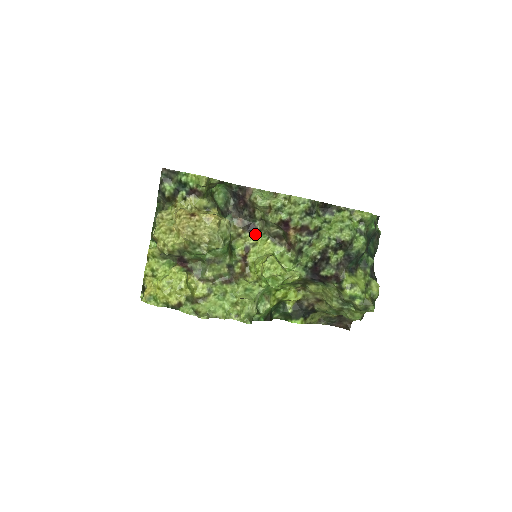
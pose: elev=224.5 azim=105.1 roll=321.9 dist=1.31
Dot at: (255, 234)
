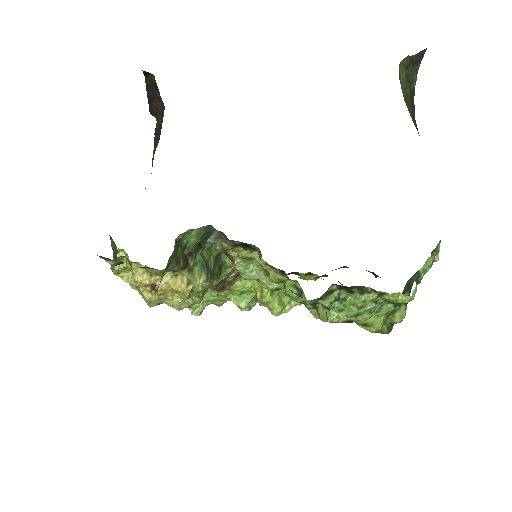
Dot at: (251, 250)
